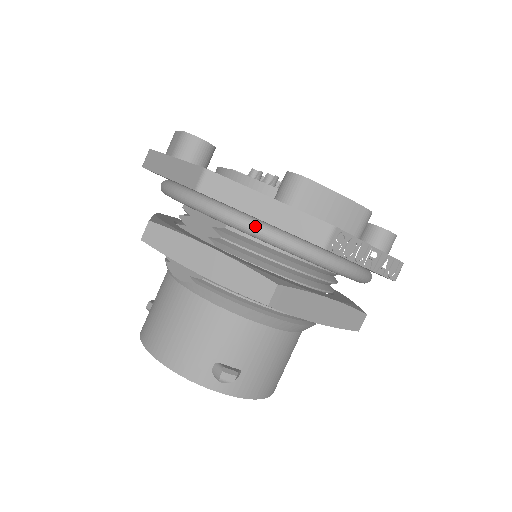
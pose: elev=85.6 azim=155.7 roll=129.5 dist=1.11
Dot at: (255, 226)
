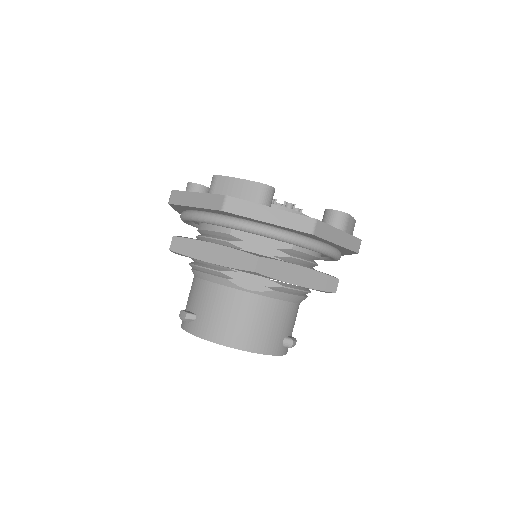
Dot at: (327, 248)
